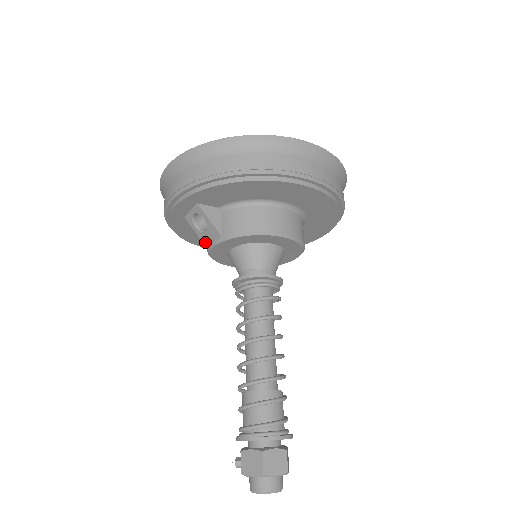
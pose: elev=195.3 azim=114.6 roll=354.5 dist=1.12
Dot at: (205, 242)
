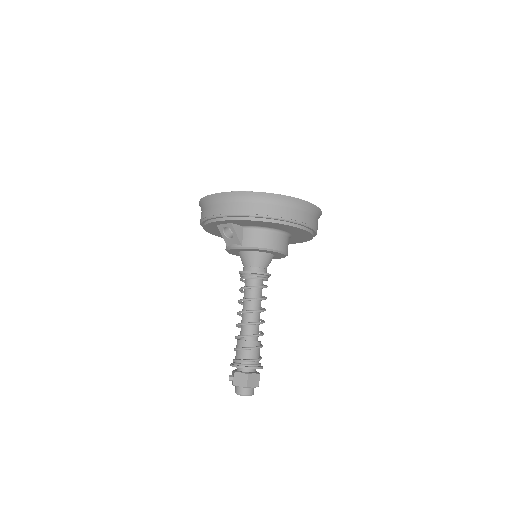
Dot at: (227, 243)
